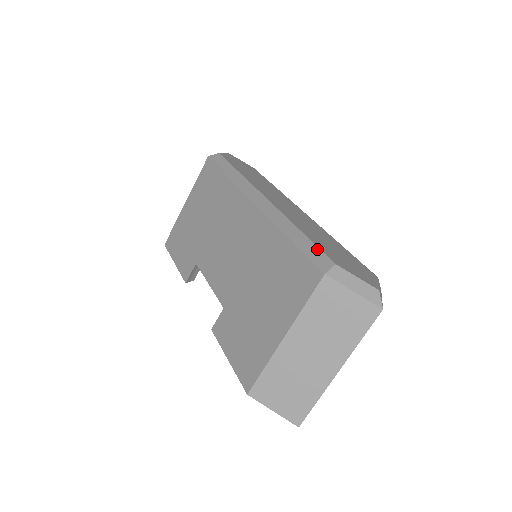
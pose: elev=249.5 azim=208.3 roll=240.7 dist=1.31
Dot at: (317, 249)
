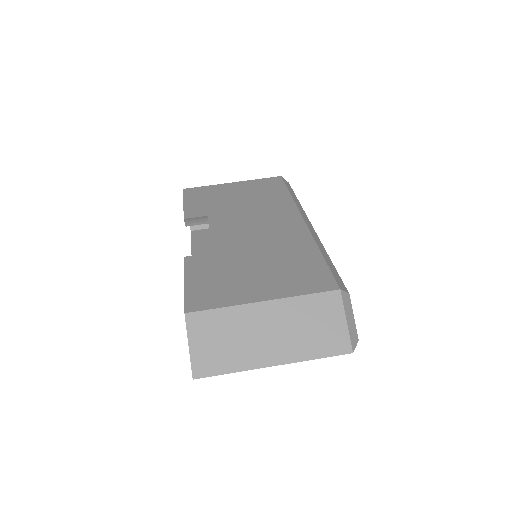
Dot at: (339, 276)
